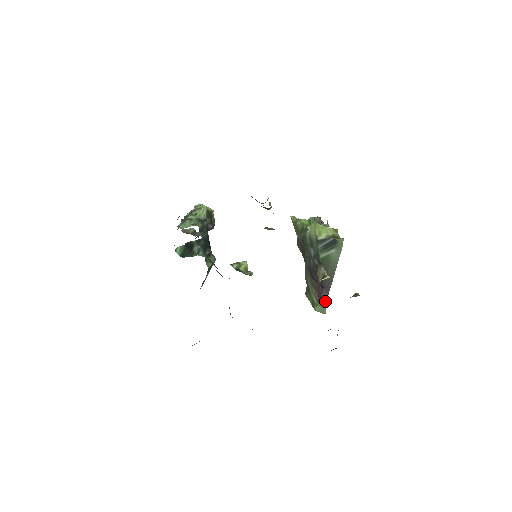
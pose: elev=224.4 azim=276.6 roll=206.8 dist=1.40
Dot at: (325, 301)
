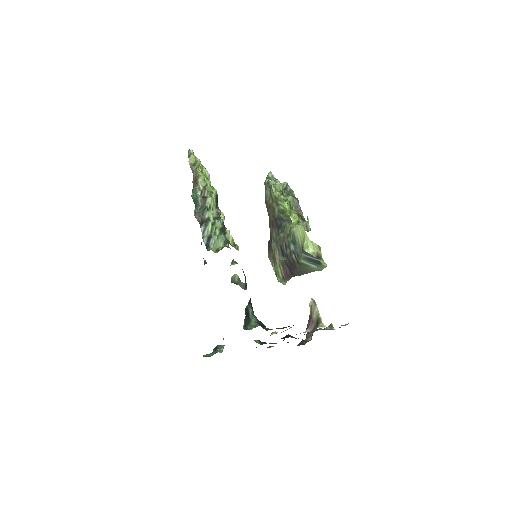
Dot at: (288, 279)
